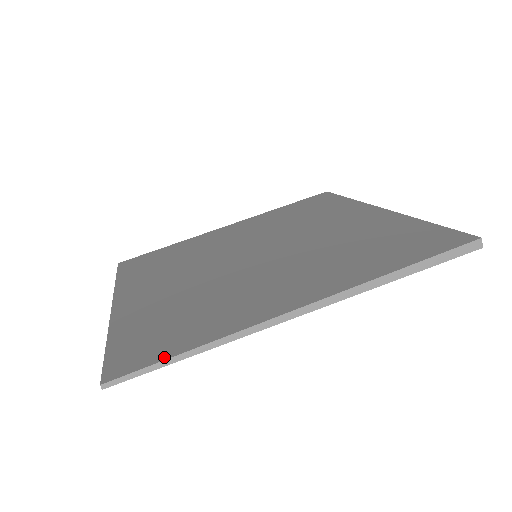
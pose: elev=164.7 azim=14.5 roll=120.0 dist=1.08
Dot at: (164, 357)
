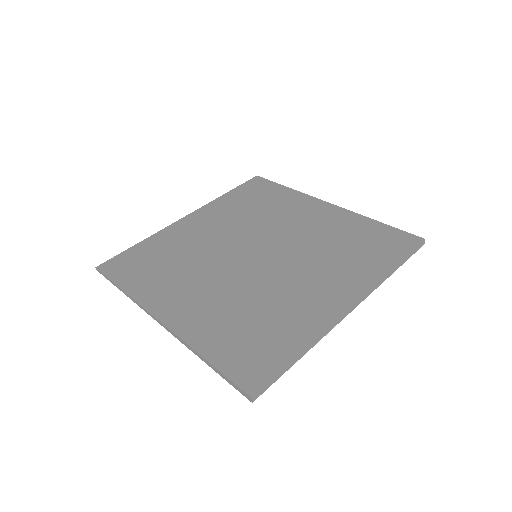
Dot at: (114, 280)
